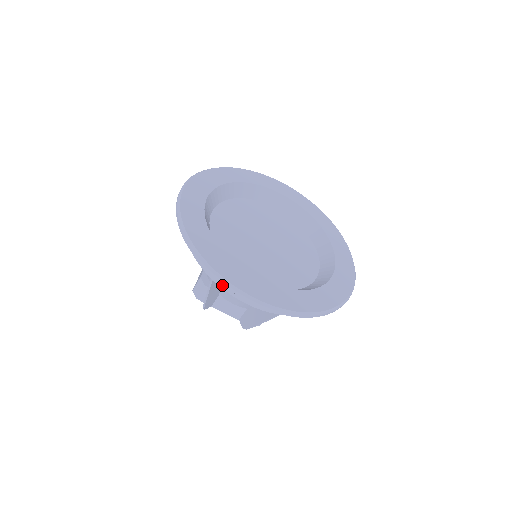
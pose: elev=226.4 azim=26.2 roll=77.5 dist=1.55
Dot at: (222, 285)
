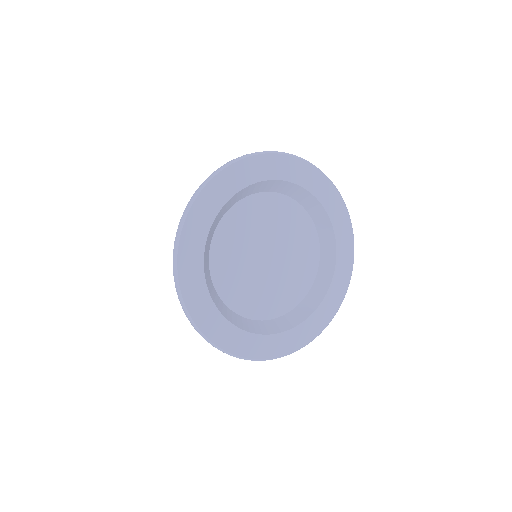
Dot at: occluded
